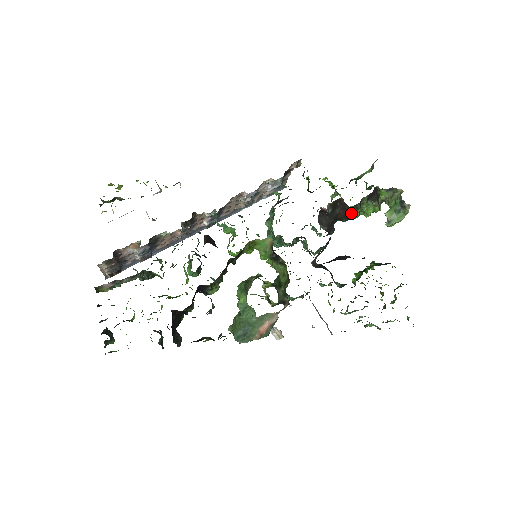
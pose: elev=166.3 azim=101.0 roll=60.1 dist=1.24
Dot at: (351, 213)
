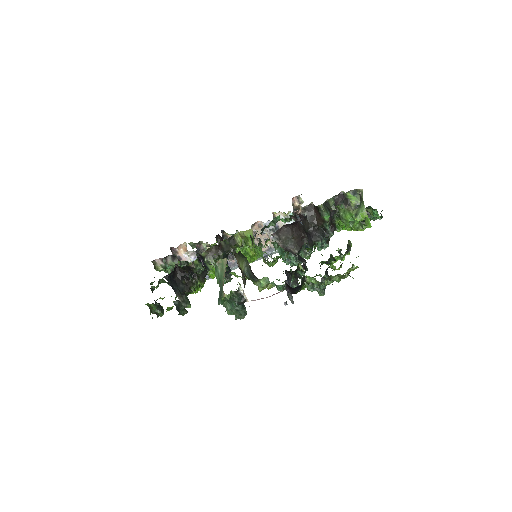
Dot at: (320, 212)
